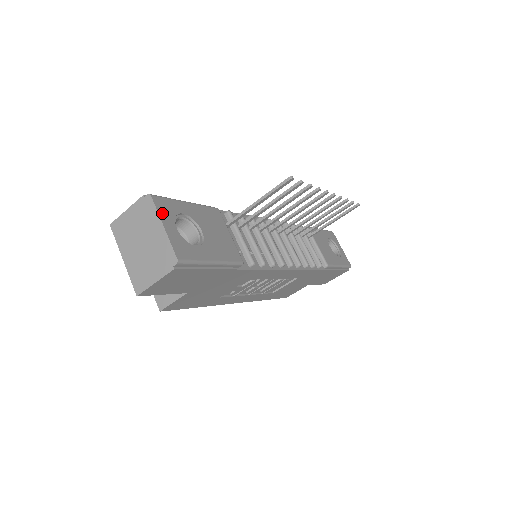
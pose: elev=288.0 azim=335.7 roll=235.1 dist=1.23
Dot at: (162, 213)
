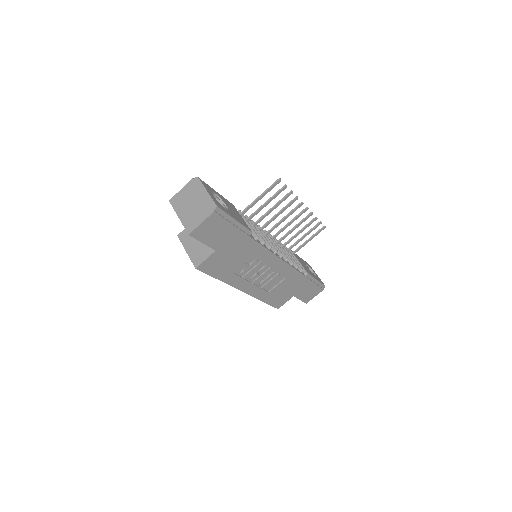
Dot at: (205, 186)
